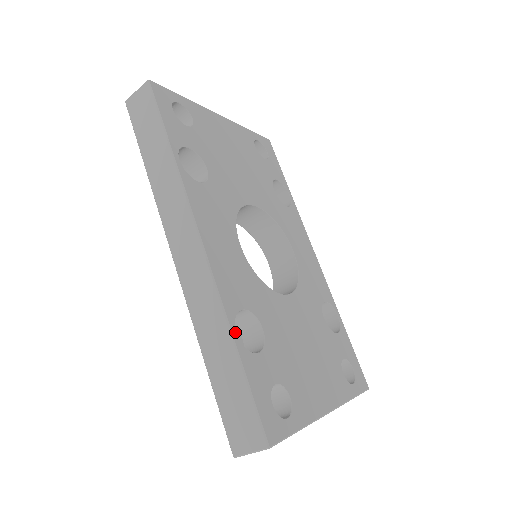
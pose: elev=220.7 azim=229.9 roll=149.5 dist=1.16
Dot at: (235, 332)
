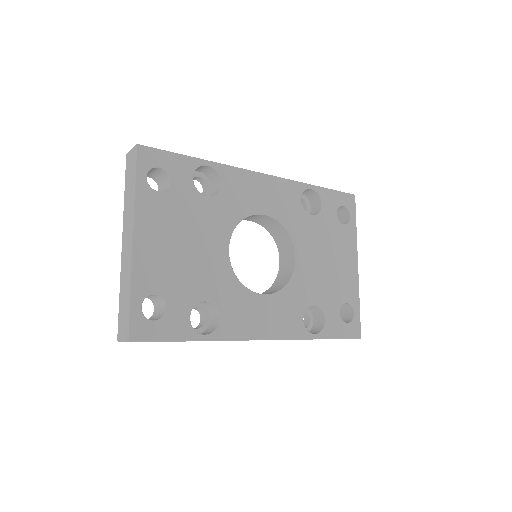
Dot at: (314, 336)
